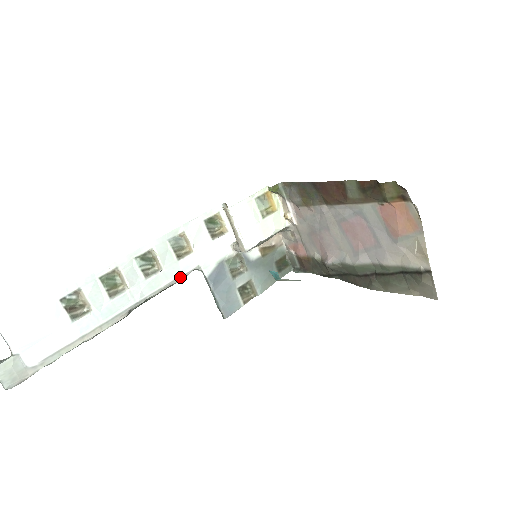
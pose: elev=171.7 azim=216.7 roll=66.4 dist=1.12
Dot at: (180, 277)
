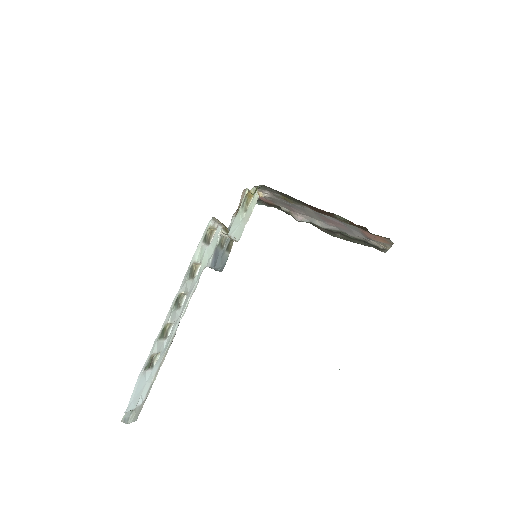
Dot at: (196, 285)
